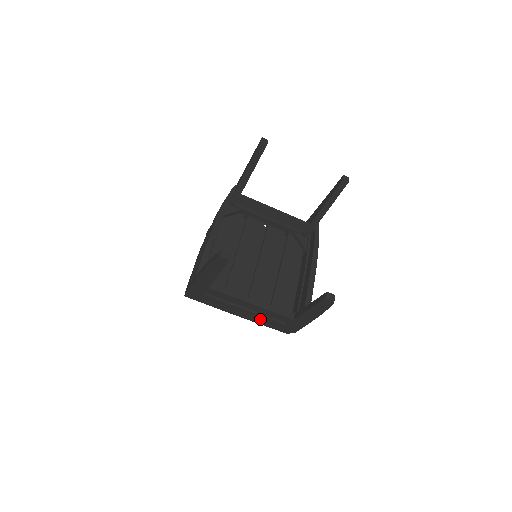
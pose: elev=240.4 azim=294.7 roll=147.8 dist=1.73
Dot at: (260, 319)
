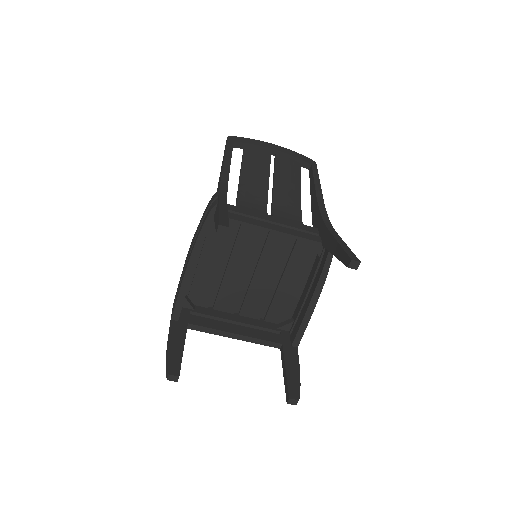
Dot at: occluded
